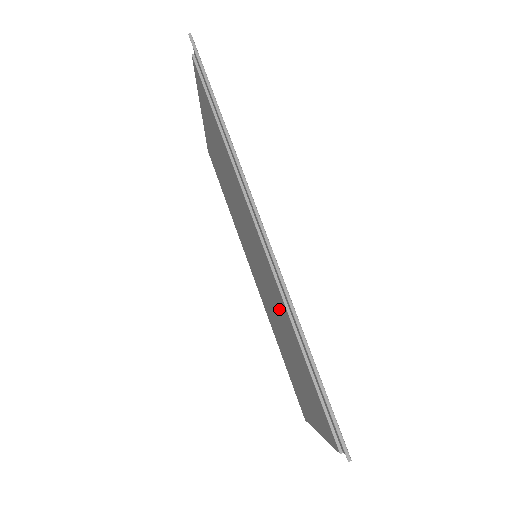
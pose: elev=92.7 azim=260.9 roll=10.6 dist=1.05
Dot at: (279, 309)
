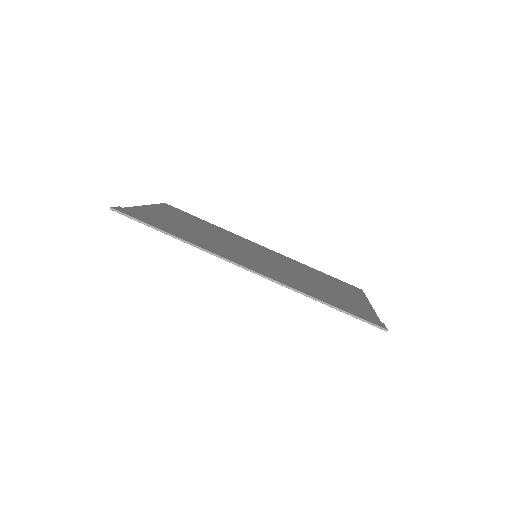
Dot at: (294, 279)
